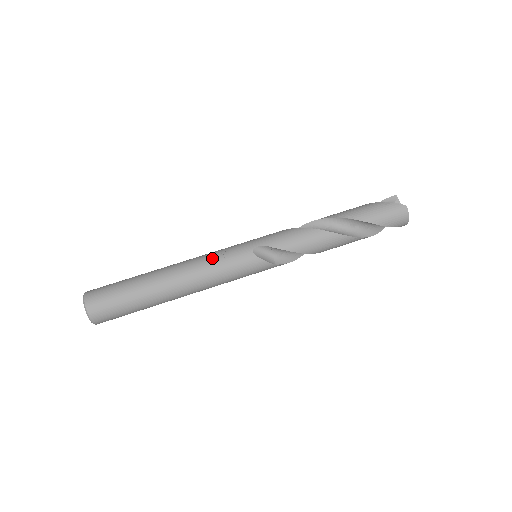
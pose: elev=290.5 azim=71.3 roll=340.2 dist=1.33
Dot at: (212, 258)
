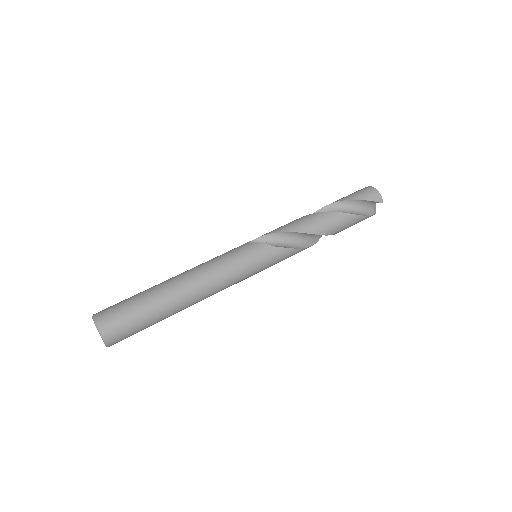
Dot at: occluded
